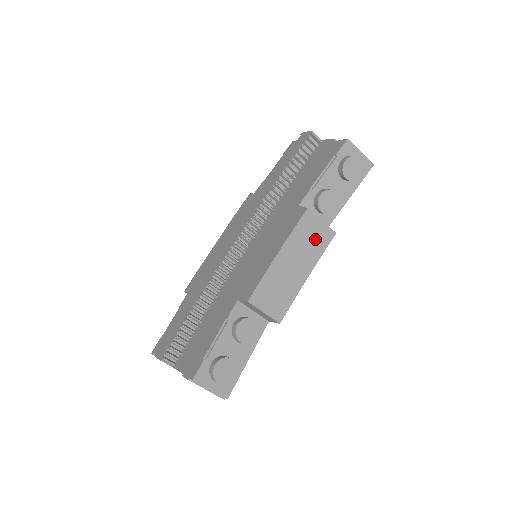
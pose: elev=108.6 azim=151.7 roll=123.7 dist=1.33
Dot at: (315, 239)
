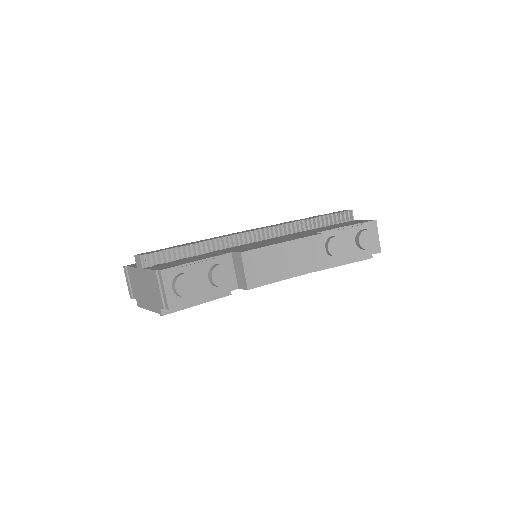
Dot at: (313, 258)
